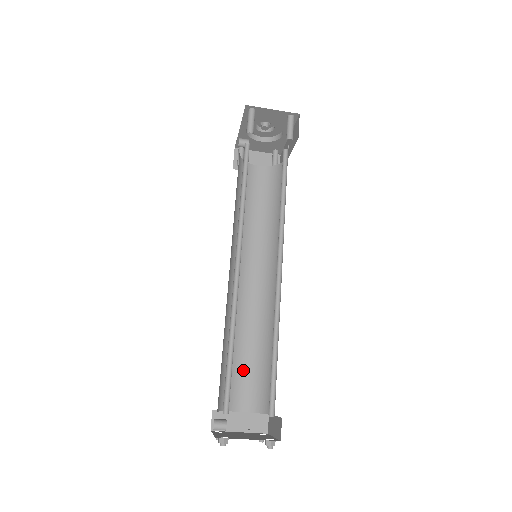
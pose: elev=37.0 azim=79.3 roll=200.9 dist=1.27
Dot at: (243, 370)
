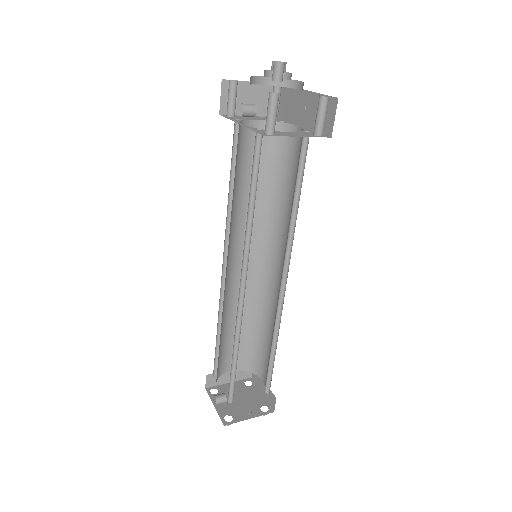
Dot at: (233, 341)
